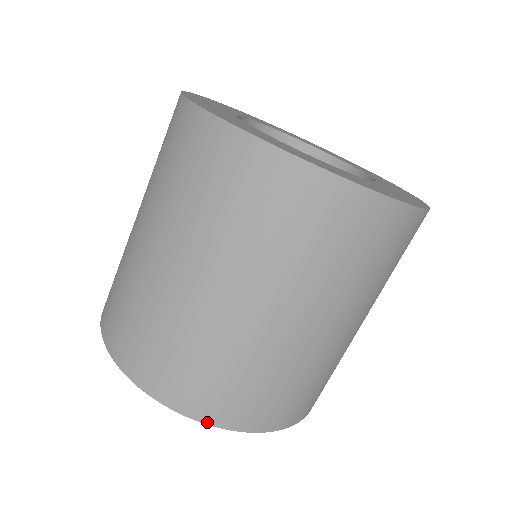
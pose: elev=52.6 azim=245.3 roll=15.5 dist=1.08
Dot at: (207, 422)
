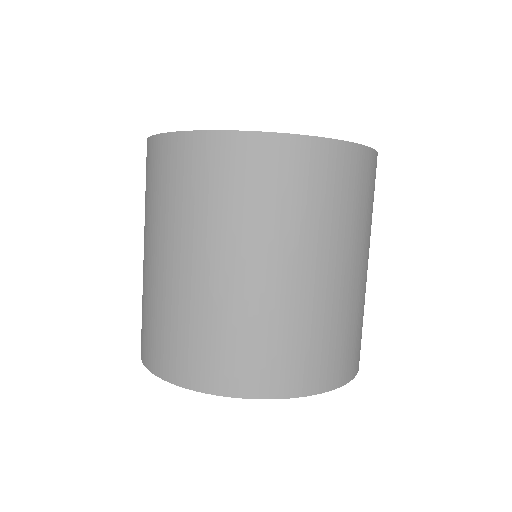
Dot at: (243, 396)
